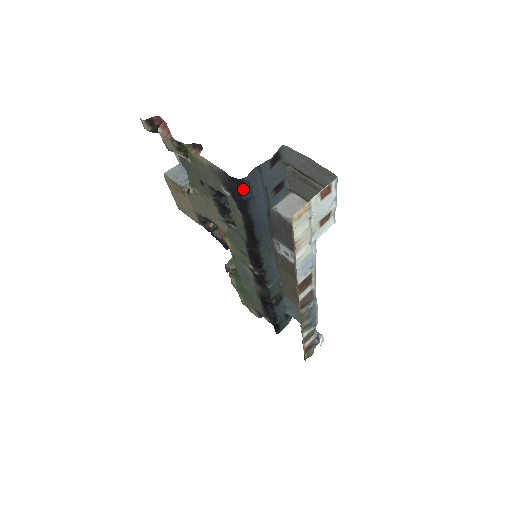
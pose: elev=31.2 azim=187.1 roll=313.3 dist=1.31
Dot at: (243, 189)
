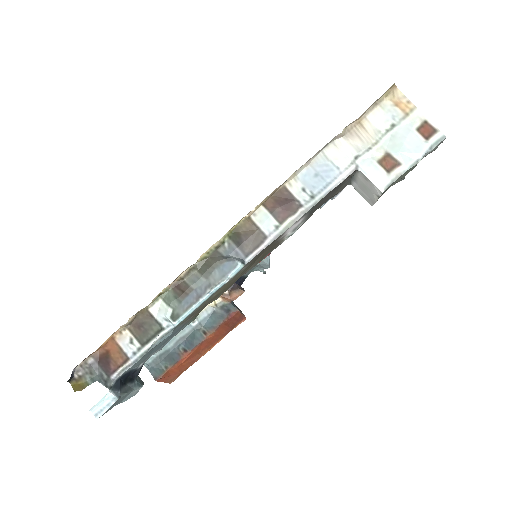
Dot at: occluded
